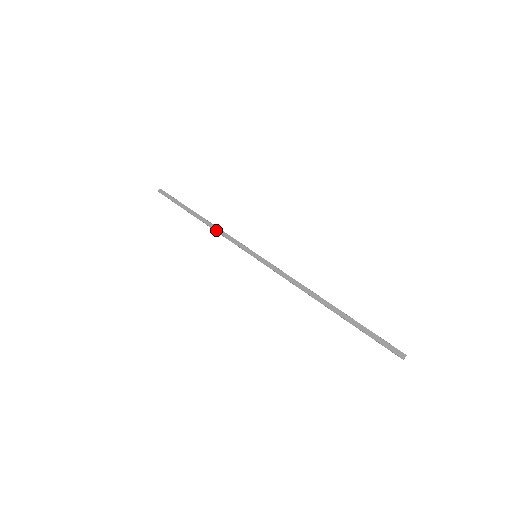
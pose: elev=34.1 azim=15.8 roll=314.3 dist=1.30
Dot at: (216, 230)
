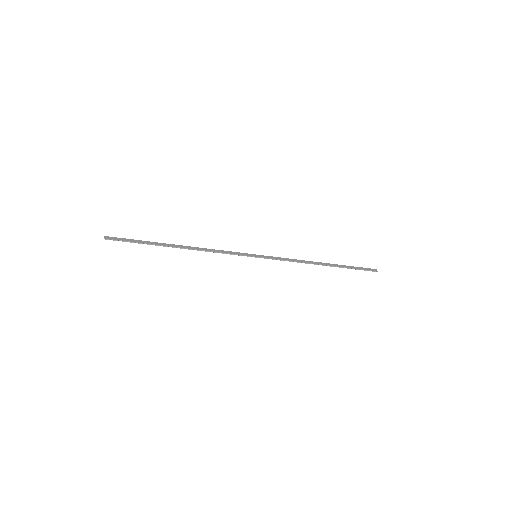
Dot at: (207, 250)
